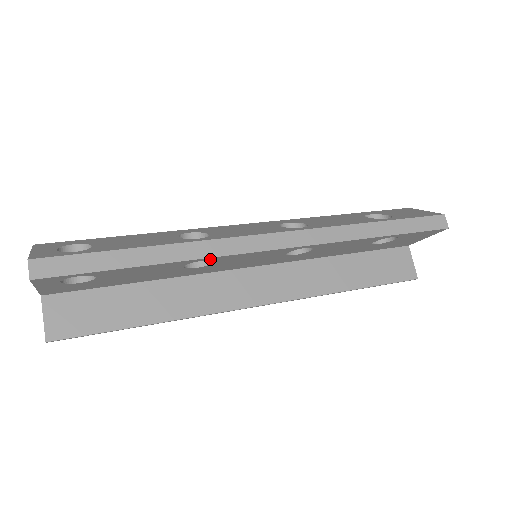
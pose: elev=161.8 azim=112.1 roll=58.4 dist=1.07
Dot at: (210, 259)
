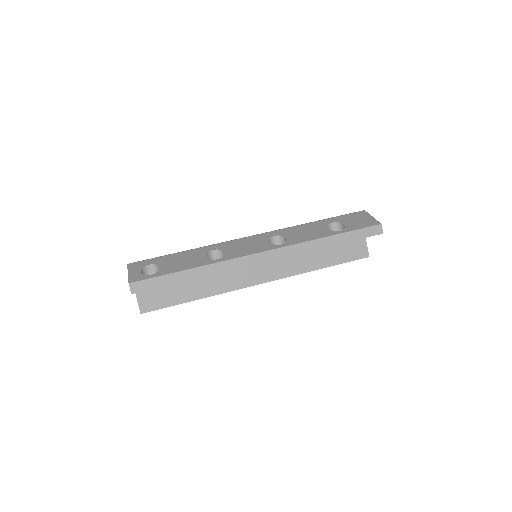
Dot at: occluded
